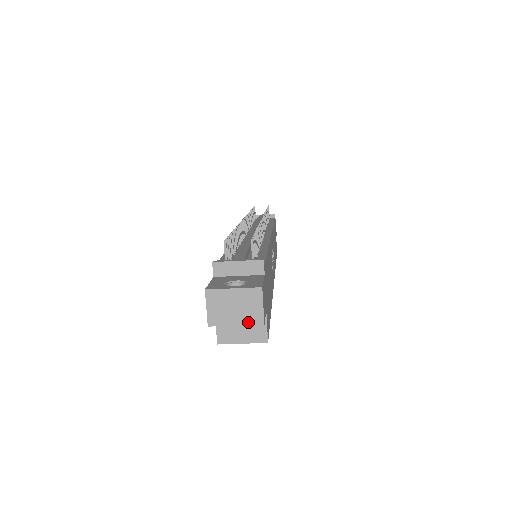
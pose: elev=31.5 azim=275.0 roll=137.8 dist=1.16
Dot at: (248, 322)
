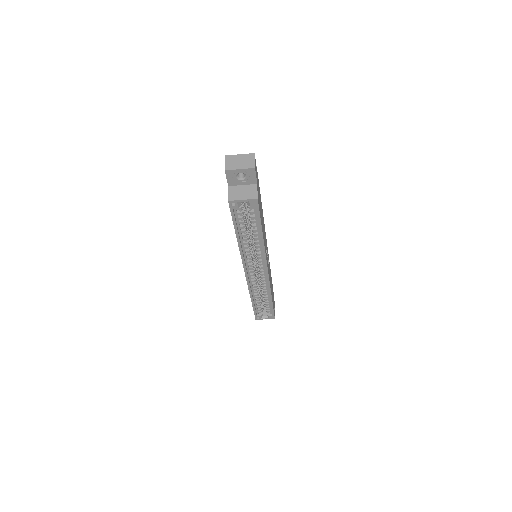
Dot at: (246, 167)
